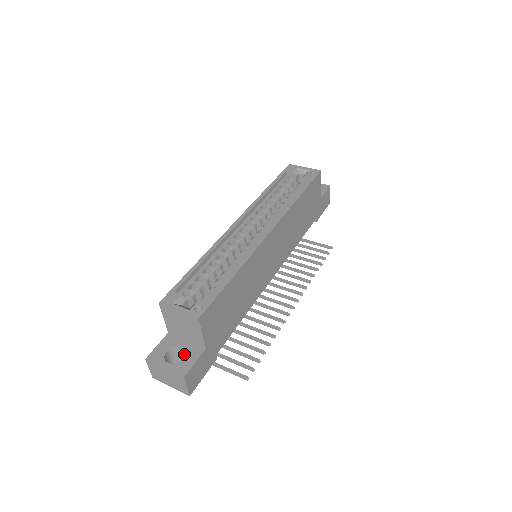
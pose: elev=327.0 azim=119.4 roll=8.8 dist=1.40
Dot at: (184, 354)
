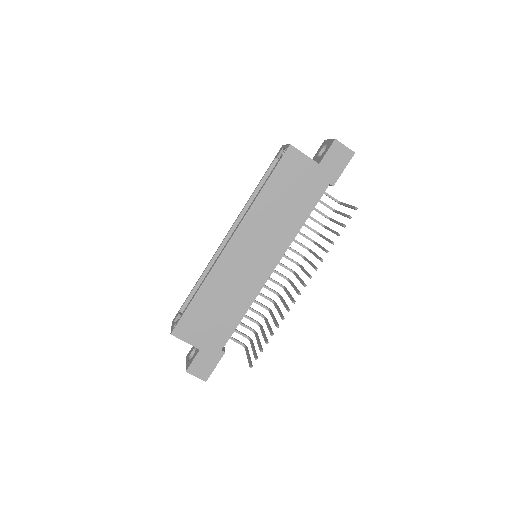
Dot at: occluded
